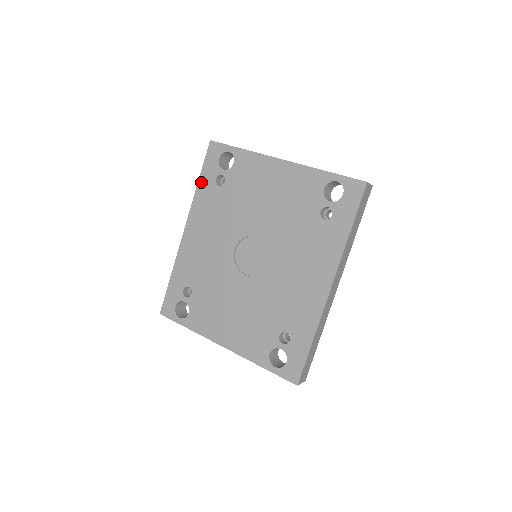
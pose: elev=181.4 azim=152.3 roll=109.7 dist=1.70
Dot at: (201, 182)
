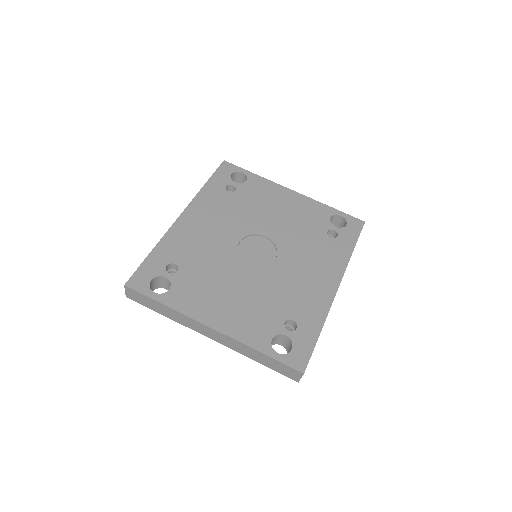
Dot at: (209, 184)
